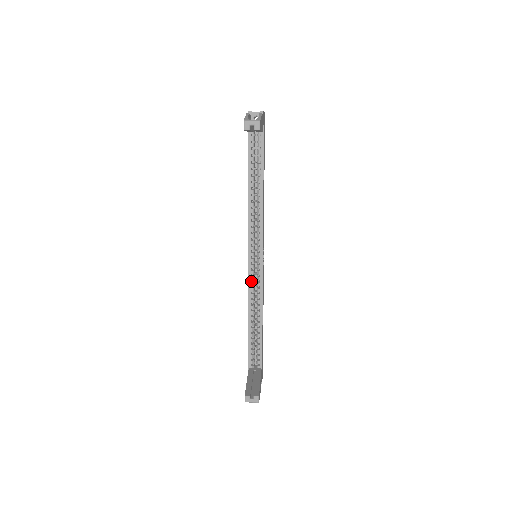
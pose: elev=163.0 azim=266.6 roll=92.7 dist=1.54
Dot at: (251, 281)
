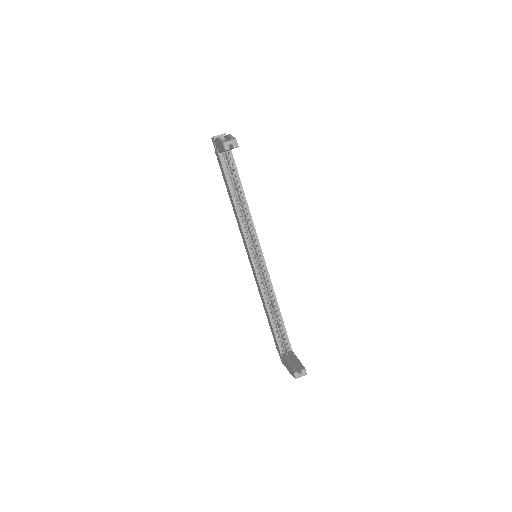
Dot at: (259, 279)
